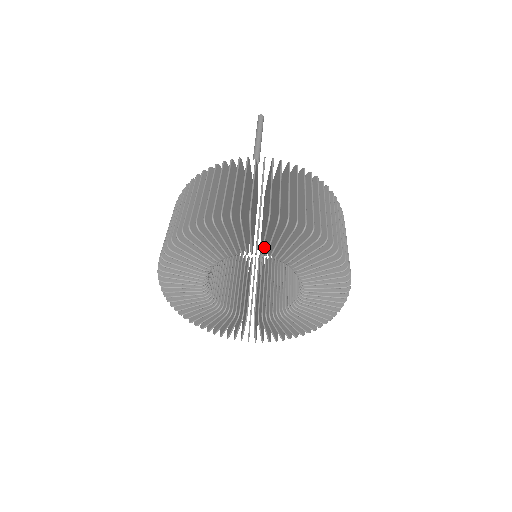
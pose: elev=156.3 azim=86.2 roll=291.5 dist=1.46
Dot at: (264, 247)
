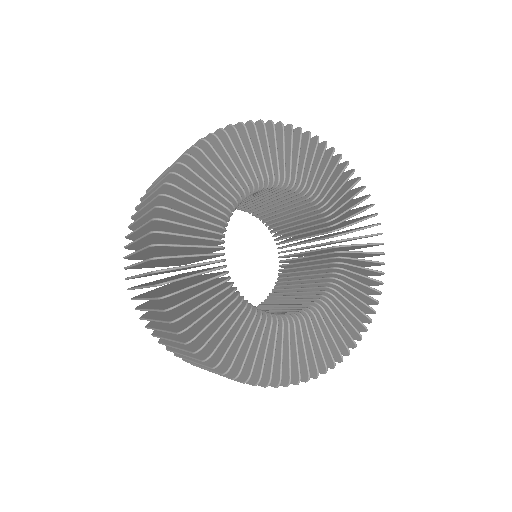
Dot at: occluded
